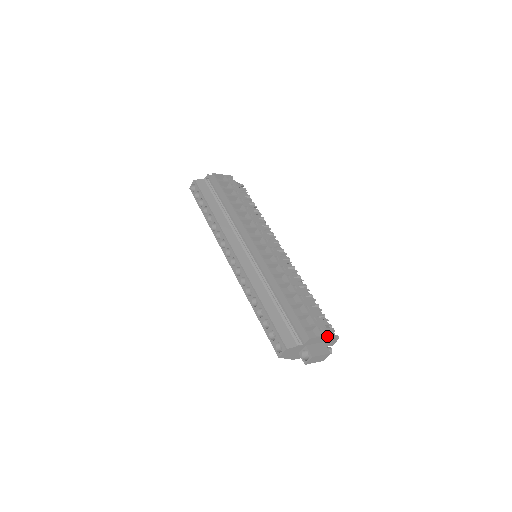
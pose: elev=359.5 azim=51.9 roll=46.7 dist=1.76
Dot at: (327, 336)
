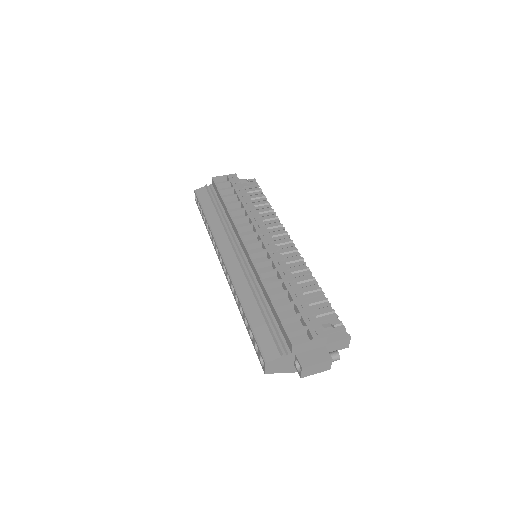
Dot at: (323, 338)
